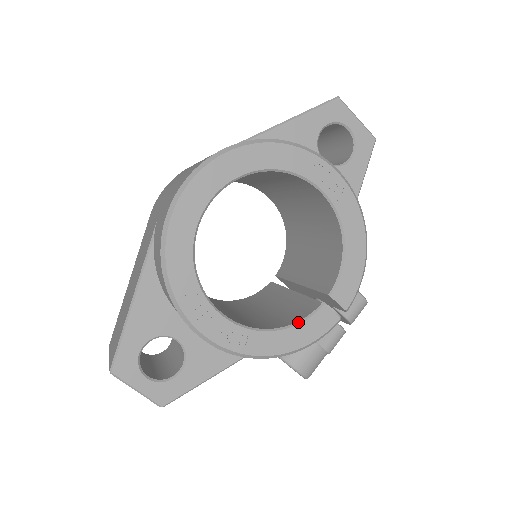
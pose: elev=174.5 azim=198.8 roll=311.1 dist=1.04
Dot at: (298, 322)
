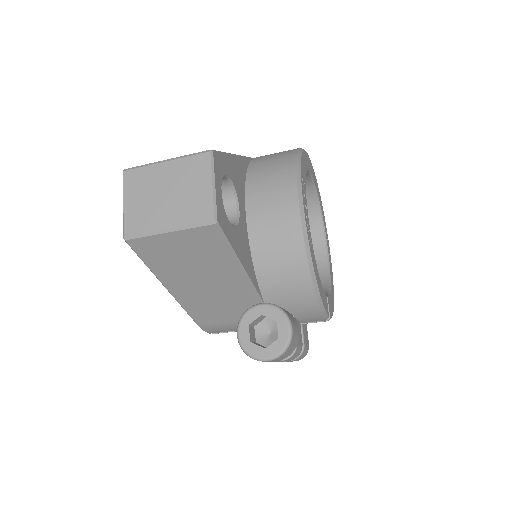
Dot at: (320, 283)
